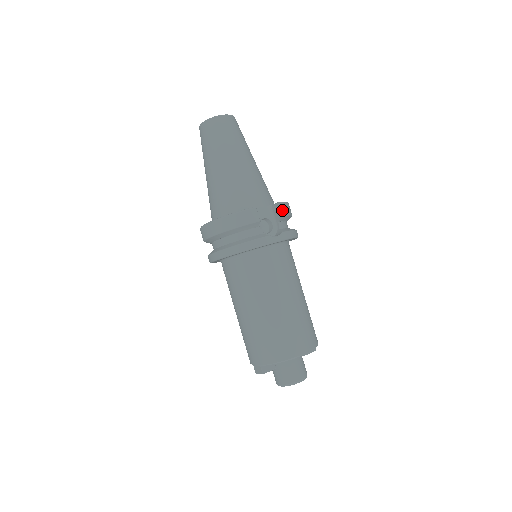
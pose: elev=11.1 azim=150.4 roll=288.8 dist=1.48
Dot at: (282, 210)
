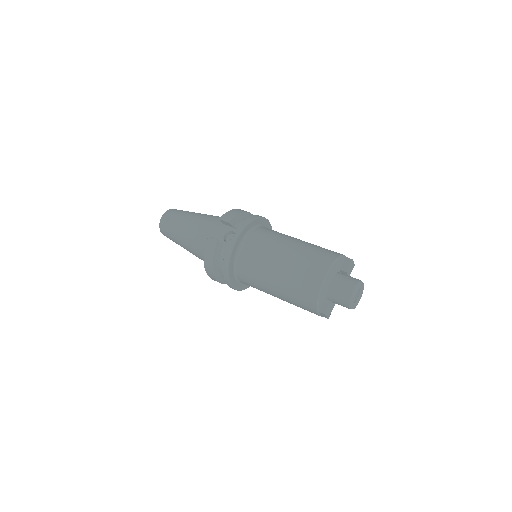
Dot at: (226, 219)
